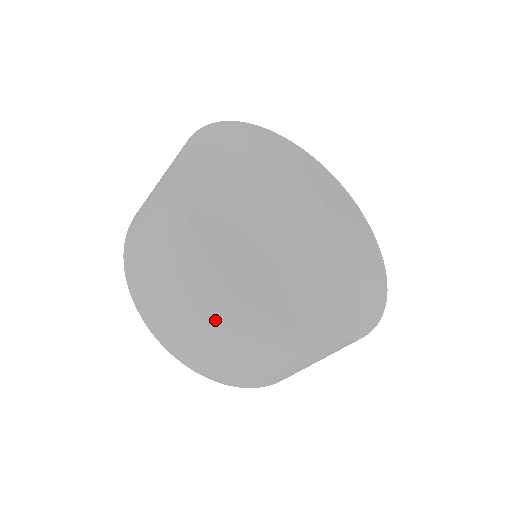
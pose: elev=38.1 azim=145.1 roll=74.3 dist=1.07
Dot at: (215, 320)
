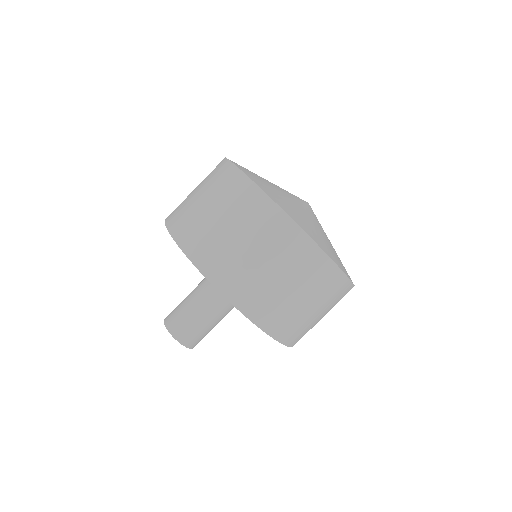
Dot at: (279, 255)
